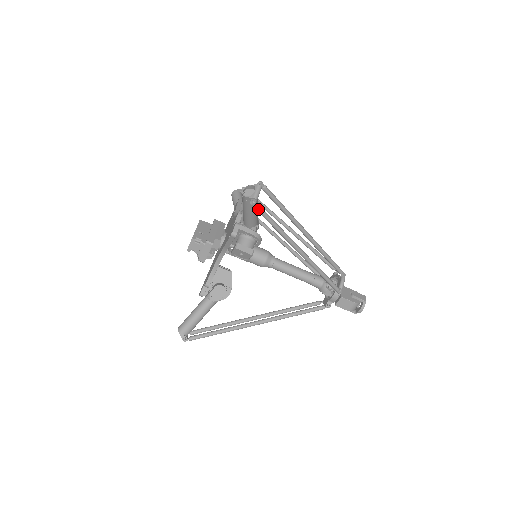
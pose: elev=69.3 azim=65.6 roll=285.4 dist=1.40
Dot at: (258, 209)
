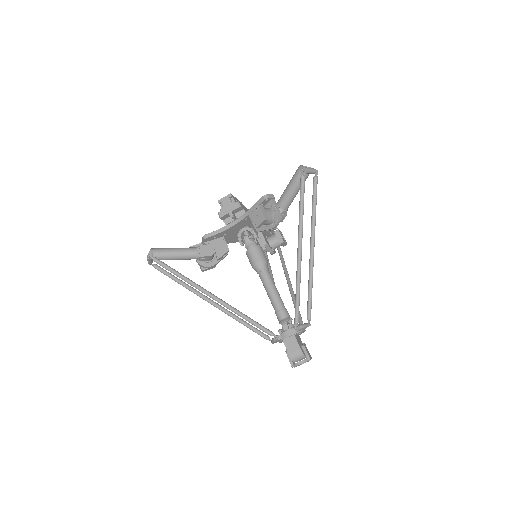
Dot at: (303, 177)
